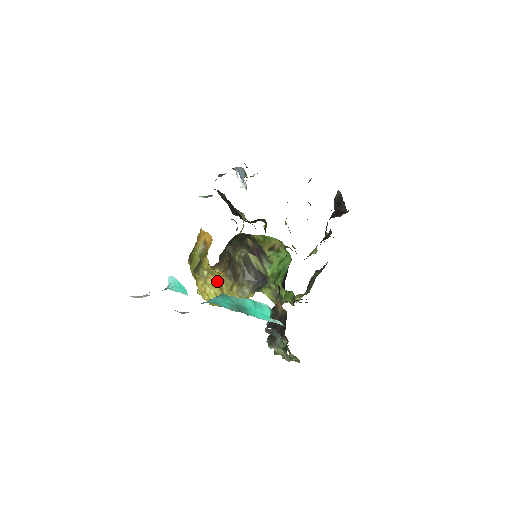
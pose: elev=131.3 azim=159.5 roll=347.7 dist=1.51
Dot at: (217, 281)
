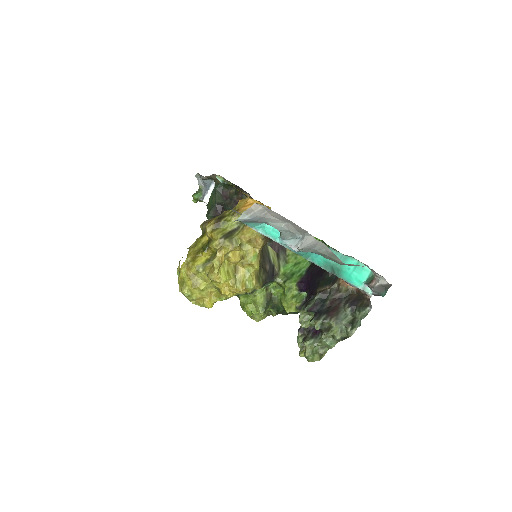
Dot at: (240, 257)
